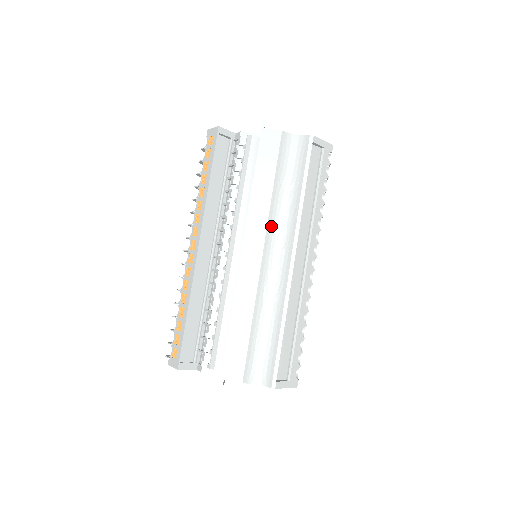
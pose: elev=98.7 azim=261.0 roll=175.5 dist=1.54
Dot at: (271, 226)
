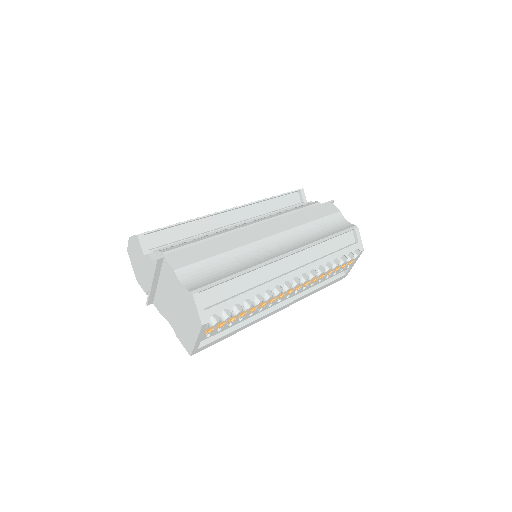
Dot at: (290, 233)
